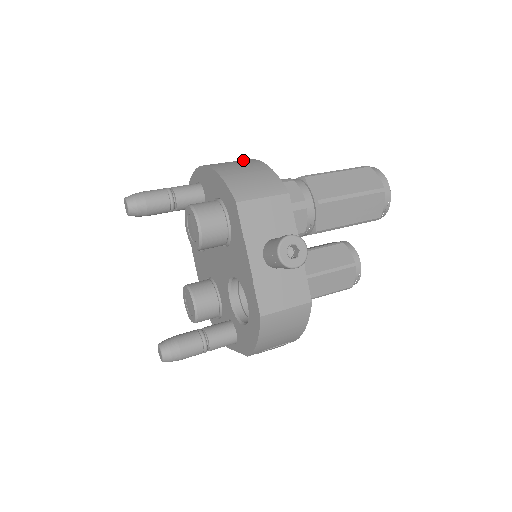
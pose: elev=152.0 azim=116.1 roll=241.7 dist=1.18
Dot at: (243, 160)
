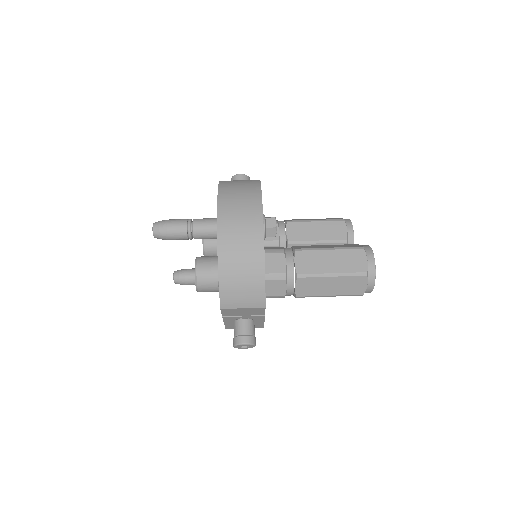
Dot at: (254, 246)
